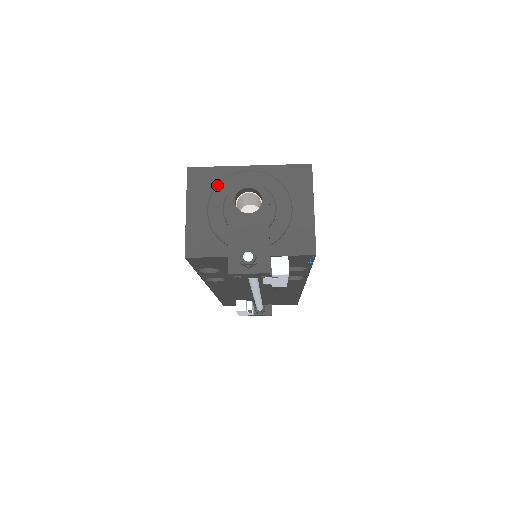
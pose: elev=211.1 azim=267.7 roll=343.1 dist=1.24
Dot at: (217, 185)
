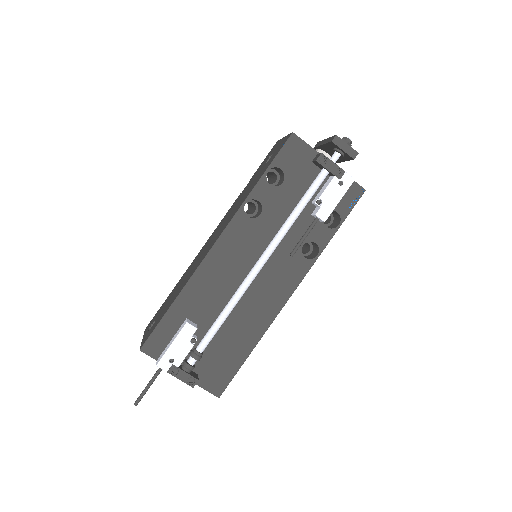
Dot at: occluded
